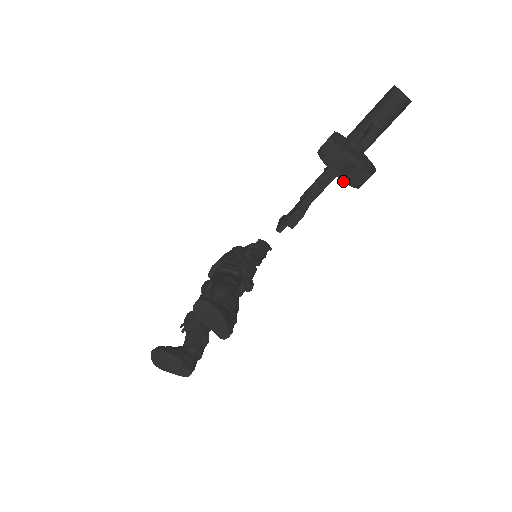
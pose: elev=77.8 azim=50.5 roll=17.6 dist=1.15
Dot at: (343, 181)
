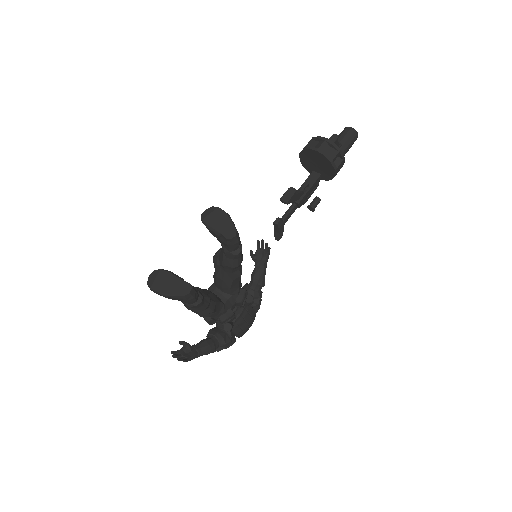
Dot at: (321, 154)
